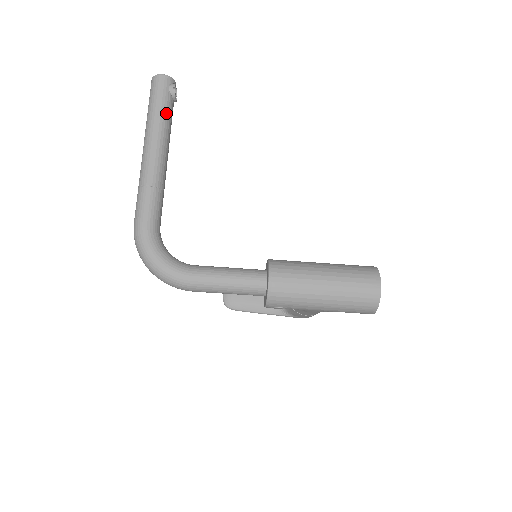
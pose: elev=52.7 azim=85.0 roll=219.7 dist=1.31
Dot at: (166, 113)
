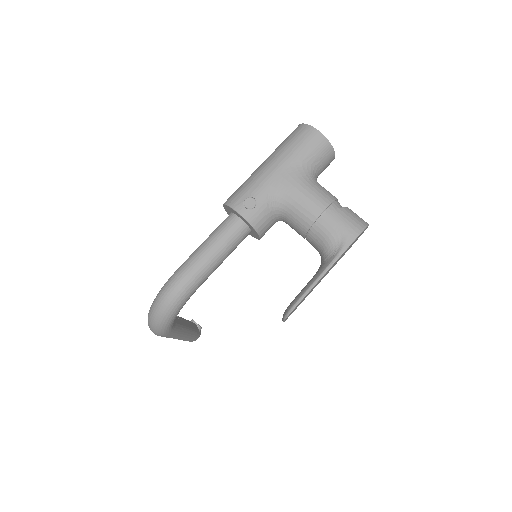
Dot at: occluded
